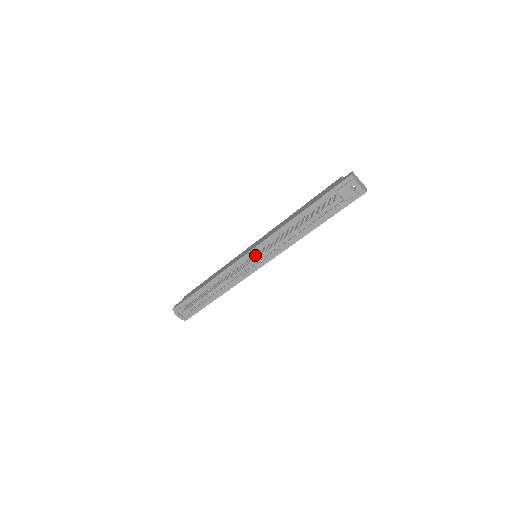
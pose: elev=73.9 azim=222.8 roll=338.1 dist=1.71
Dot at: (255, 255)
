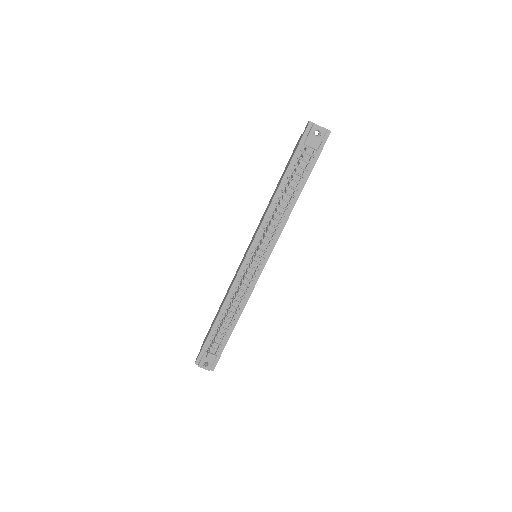
Dot at: (255, 251)
